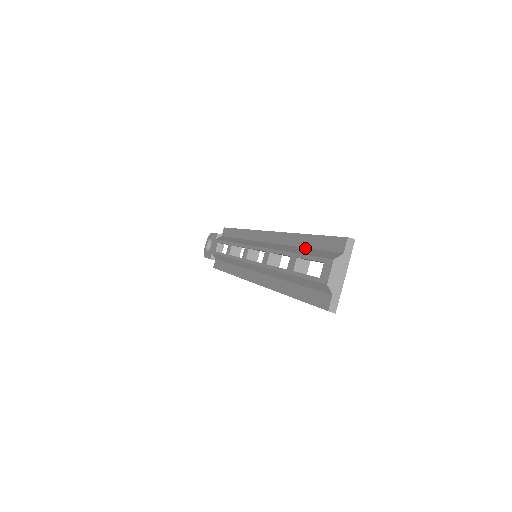
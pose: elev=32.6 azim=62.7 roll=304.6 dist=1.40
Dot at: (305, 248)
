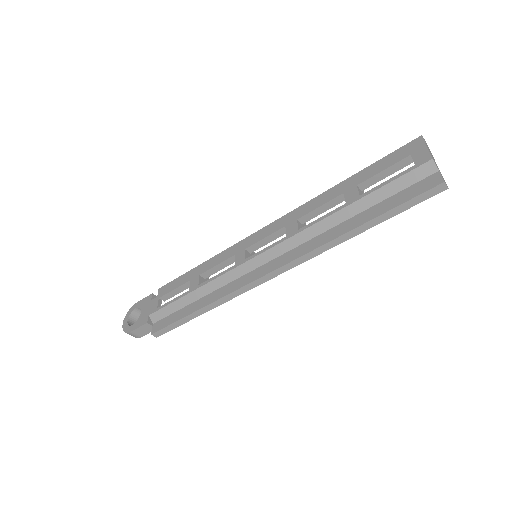
Dot at: occluded
